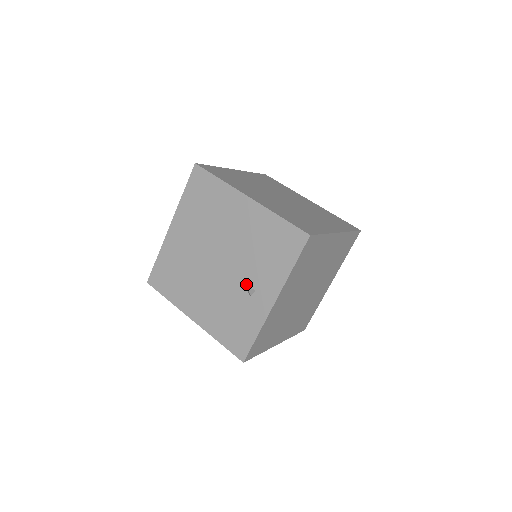
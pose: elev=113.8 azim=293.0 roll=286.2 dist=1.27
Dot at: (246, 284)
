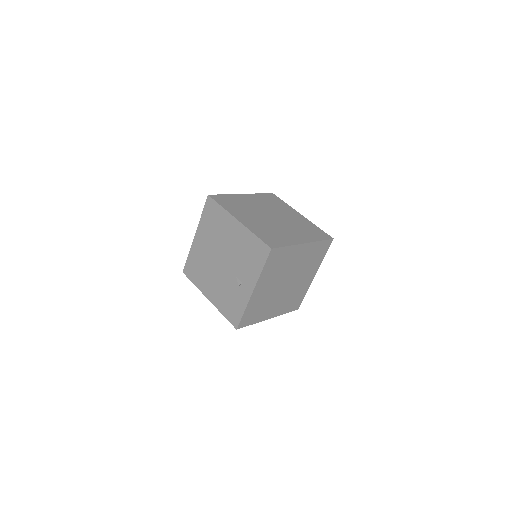
Dot at: (237, 278)
